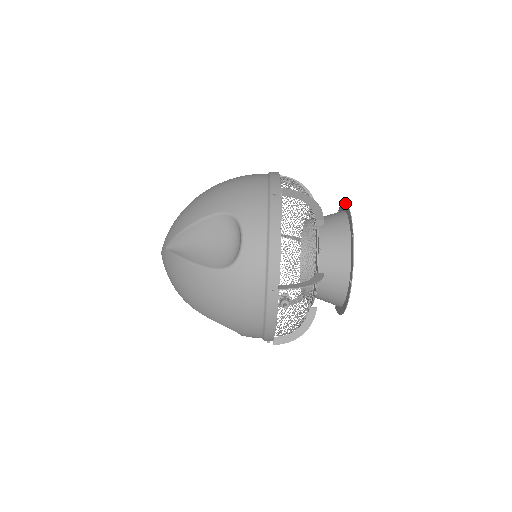
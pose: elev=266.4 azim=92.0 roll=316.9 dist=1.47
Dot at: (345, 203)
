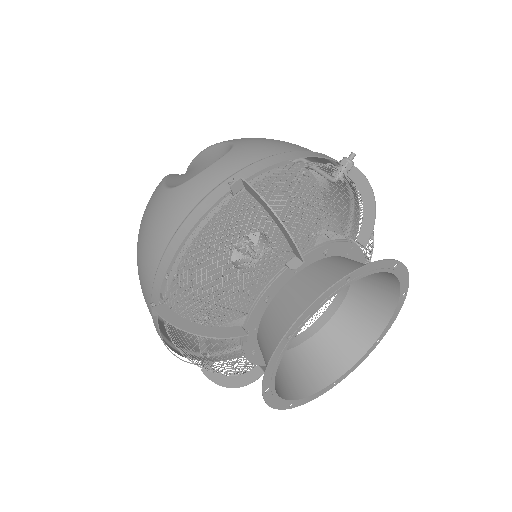
Dot at: (372, 349)
